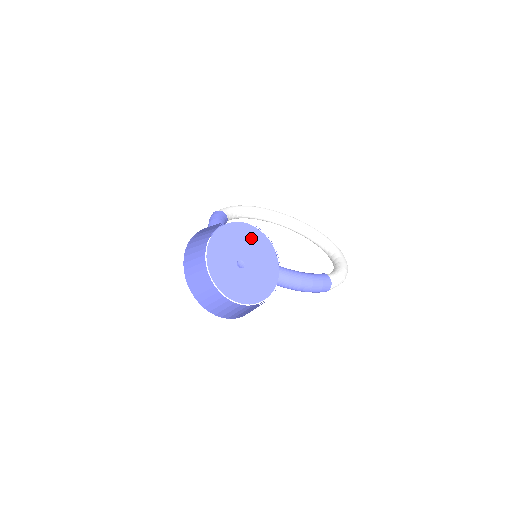
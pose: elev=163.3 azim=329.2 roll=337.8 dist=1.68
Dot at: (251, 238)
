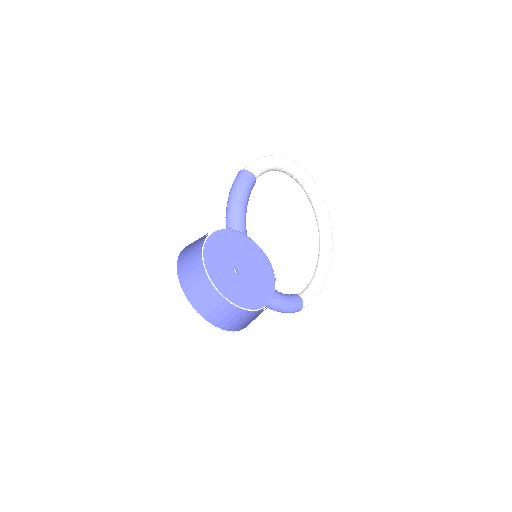
Dot at: (261, 269)
